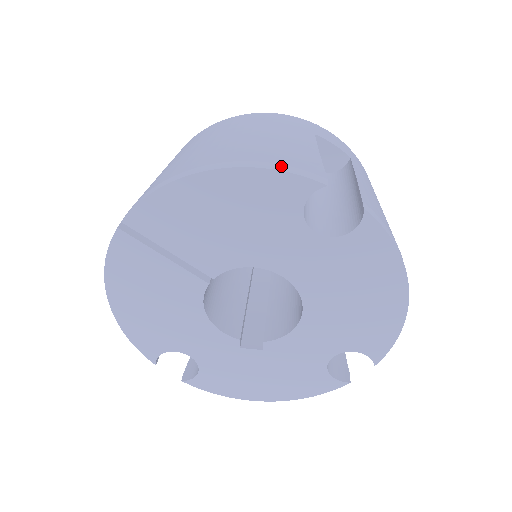
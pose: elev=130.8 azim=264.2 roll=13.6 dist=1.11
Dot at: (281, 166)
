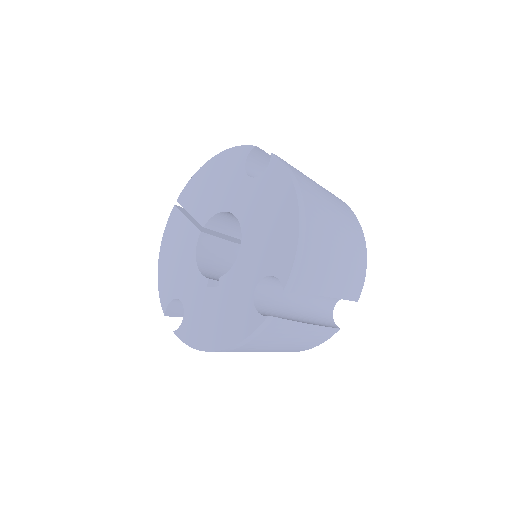
Dot at: occluded
